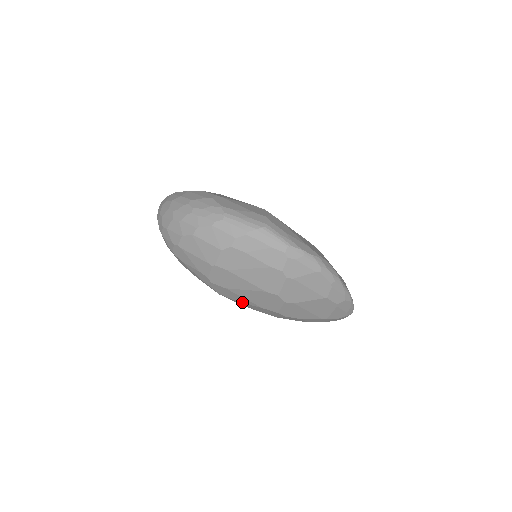
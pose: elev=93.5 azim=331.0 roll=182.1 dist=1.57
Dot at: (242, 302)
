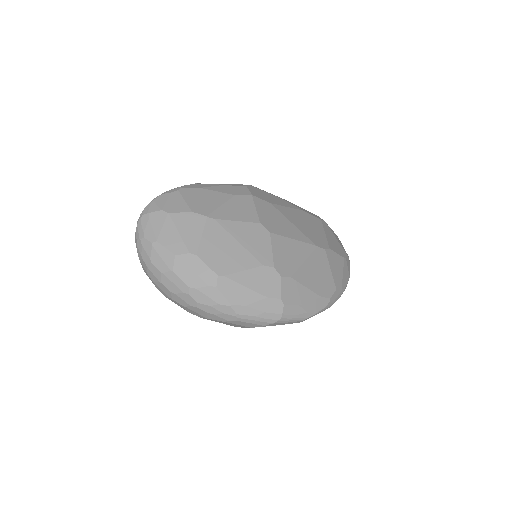
Dot at: occluded
